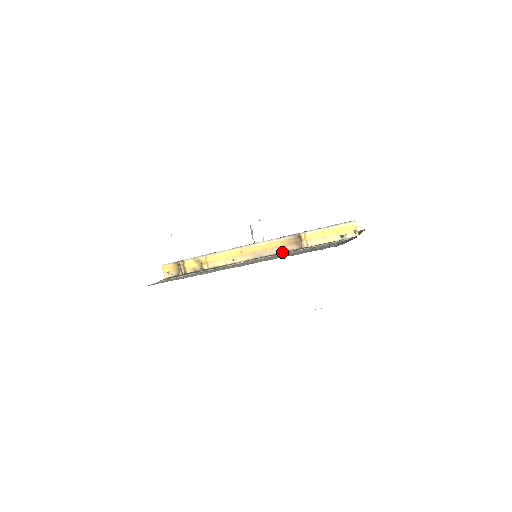
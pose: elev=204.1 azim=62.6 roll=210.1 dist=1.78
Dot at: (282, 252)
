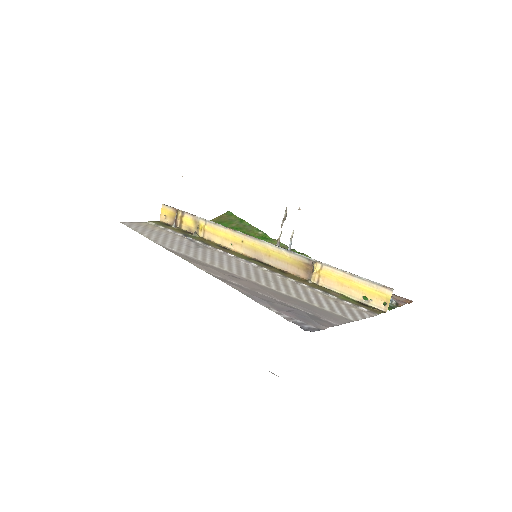
Dot at: (285, 271)
